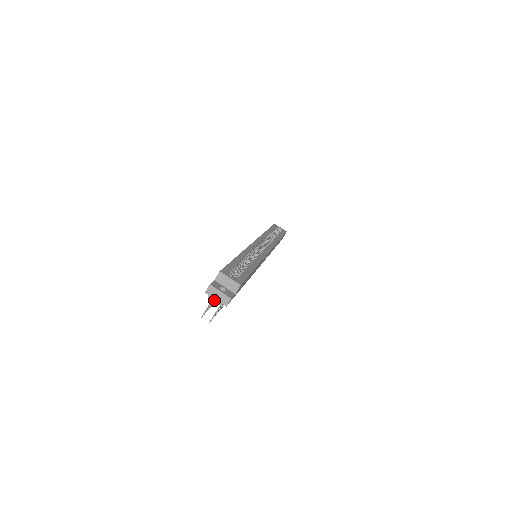
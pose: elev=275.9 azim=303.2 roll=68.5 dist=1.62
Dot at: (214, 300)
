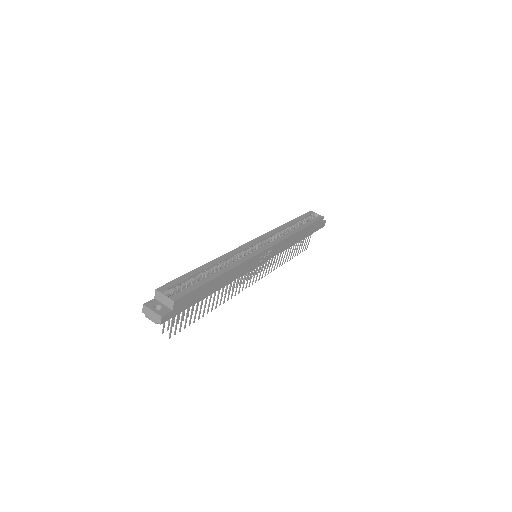
Dot at: (150, 319)
